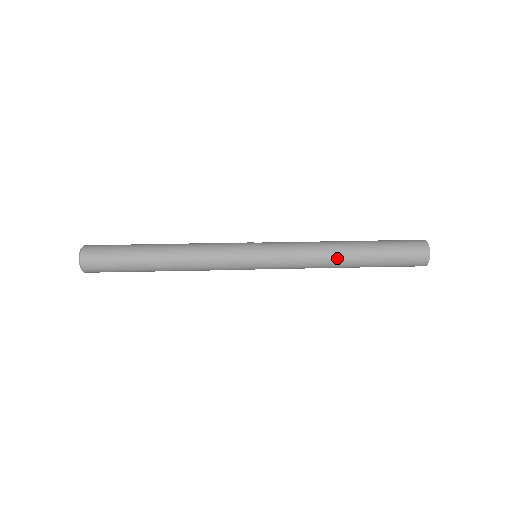
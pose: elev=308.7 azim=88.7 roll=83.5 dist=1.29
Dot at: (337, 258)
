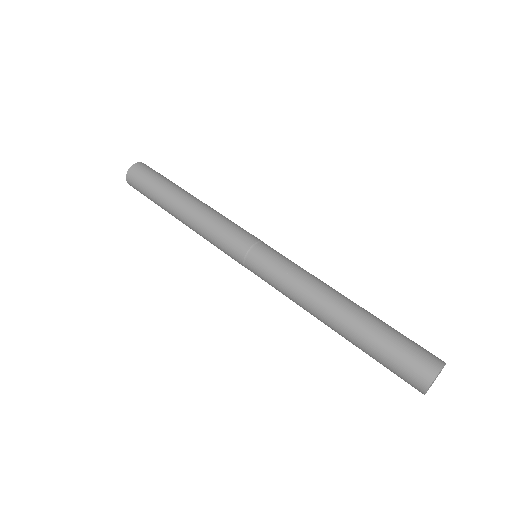
Dot at: (327, 300)
